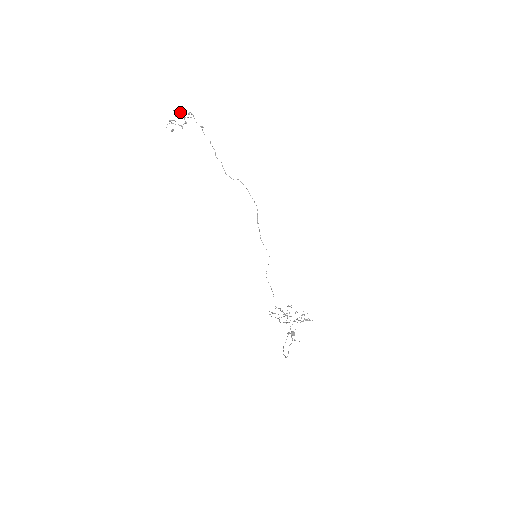
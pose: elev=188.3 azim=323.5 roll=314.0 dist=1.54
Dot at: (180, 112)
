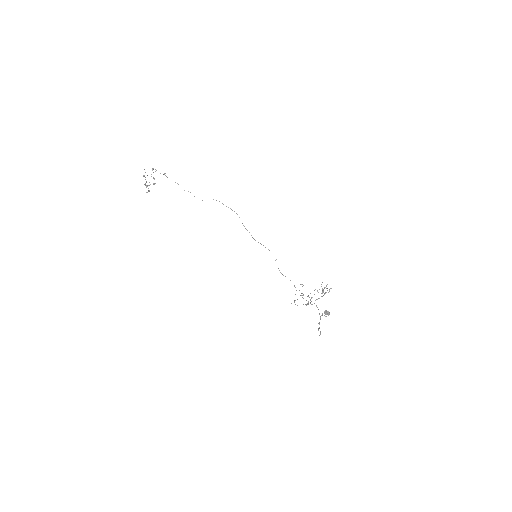
Dot at: occluded
